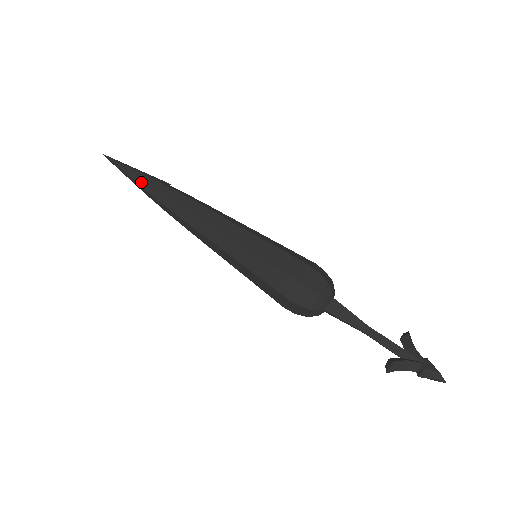
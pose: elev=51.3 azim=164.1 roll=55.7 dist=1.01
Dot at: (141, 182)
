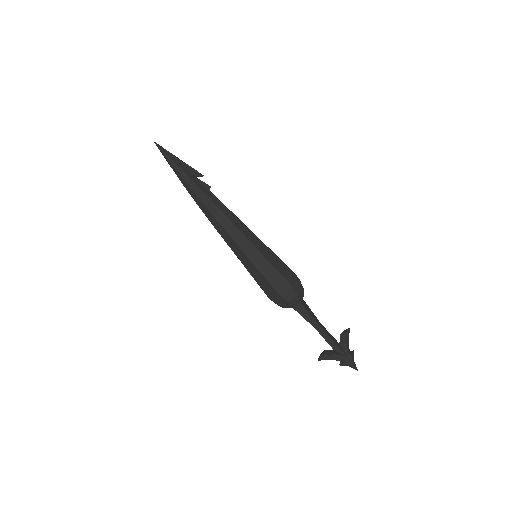
Dot at: (181, 178)
